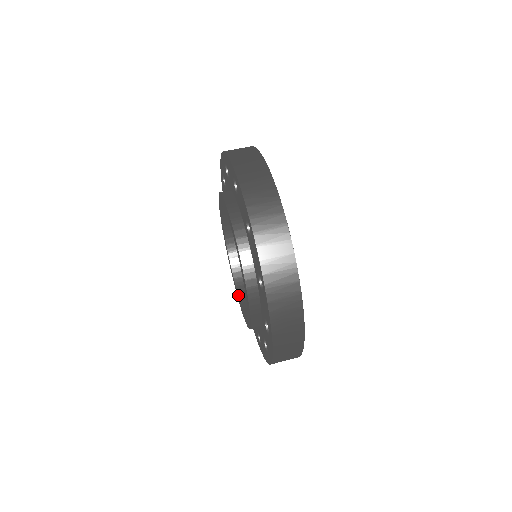
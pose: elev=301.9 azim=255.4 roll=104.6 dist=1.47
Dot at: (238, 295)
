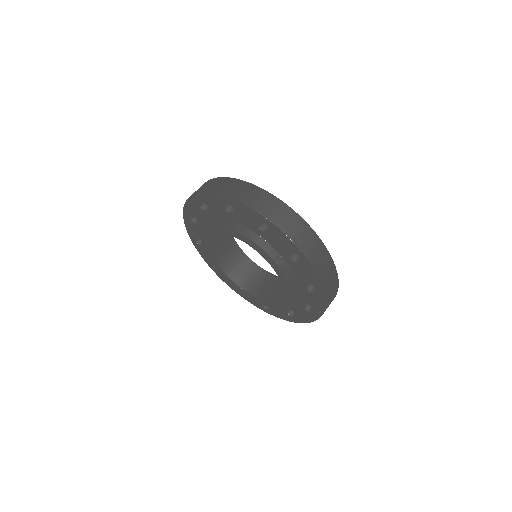
Dot at: (270, 301)
